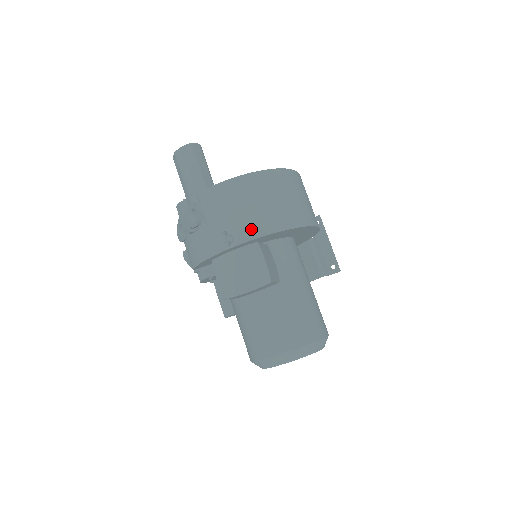
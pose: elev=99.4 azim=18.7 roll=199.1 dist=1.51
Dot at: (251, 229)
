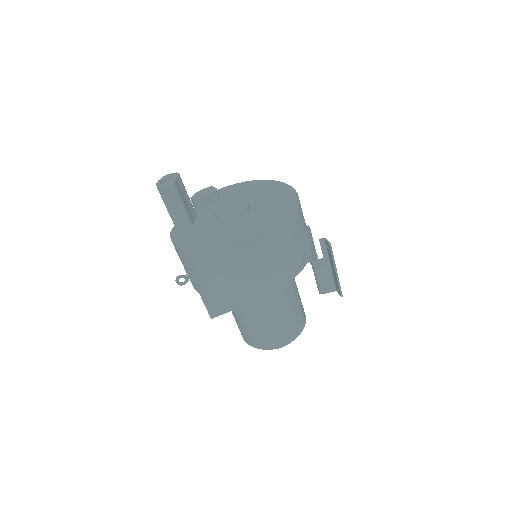
Dot at: (194, 285)
